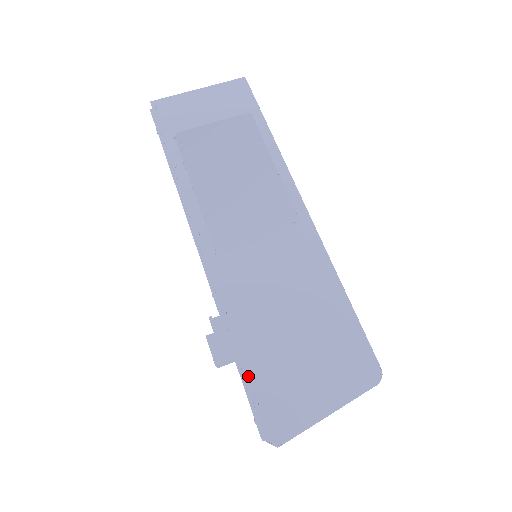
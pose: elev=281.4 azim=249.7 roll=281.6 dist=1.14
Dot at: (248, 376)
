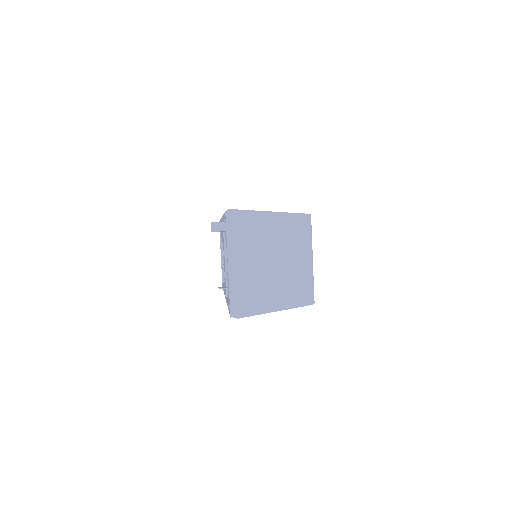
Dot at: occluded
